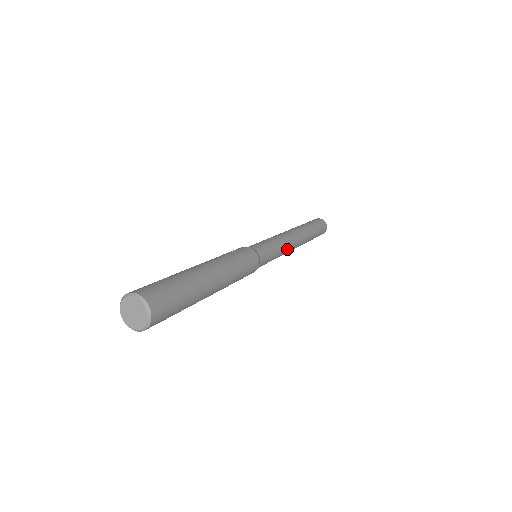
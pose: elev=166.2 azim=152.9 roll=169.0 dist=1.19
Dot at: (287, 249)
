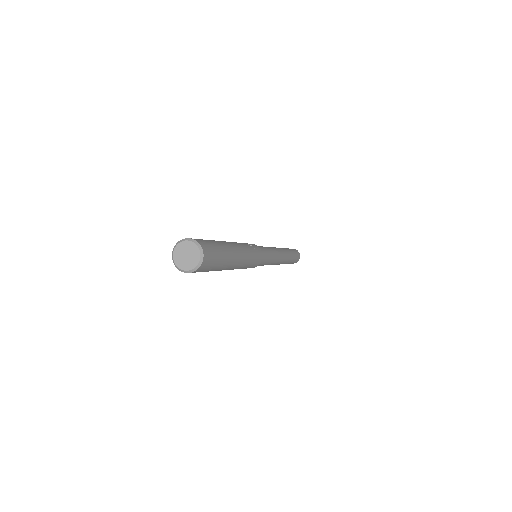
Dot at: (273, 264)
